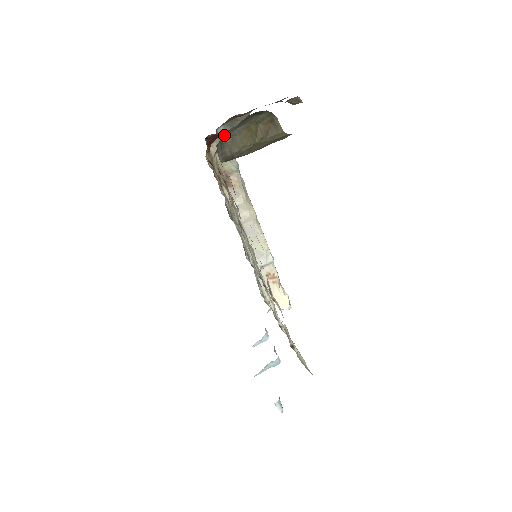
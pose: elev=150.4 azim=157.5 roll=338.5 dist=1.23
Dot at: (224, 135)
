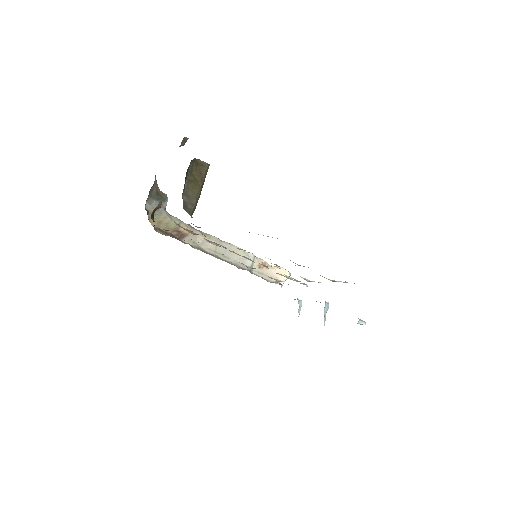
Dot at: occluded
